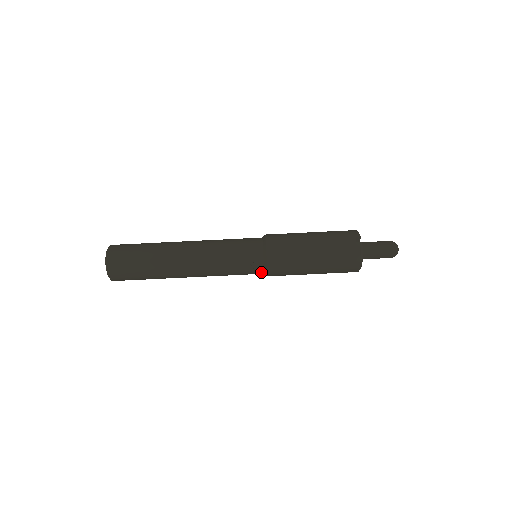
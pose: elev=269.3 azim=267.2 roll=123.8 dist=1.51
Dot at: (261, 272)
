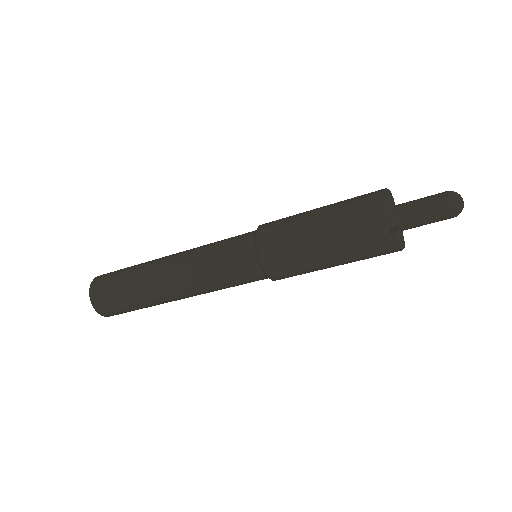
Dot at: occluded
